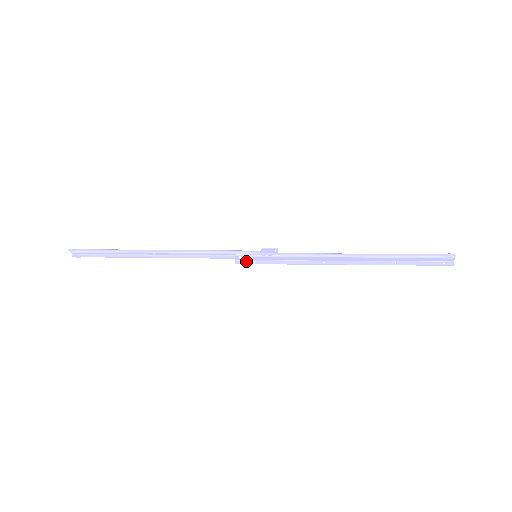
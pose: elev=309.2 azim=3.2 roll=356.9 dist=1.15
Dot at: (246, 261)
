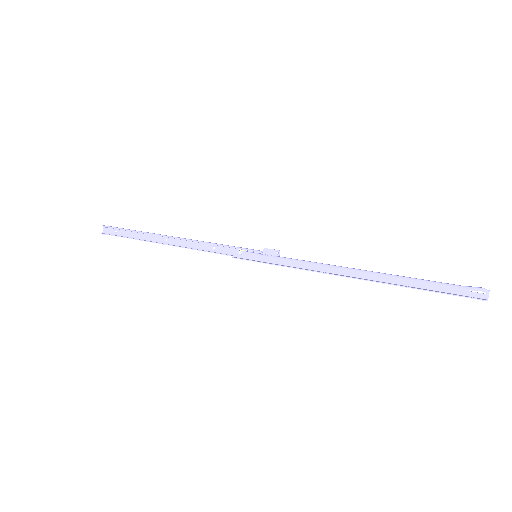
Dot at: (244, 259)
